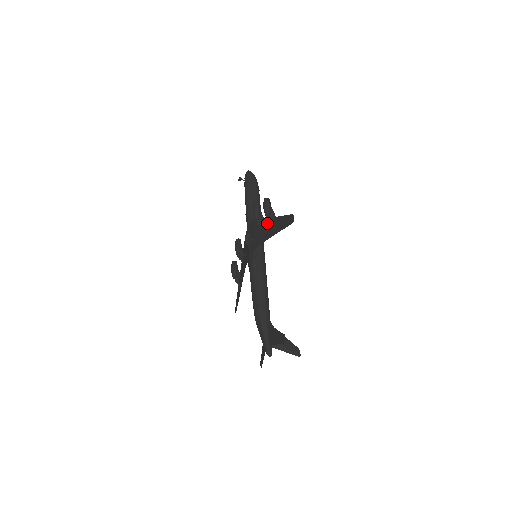
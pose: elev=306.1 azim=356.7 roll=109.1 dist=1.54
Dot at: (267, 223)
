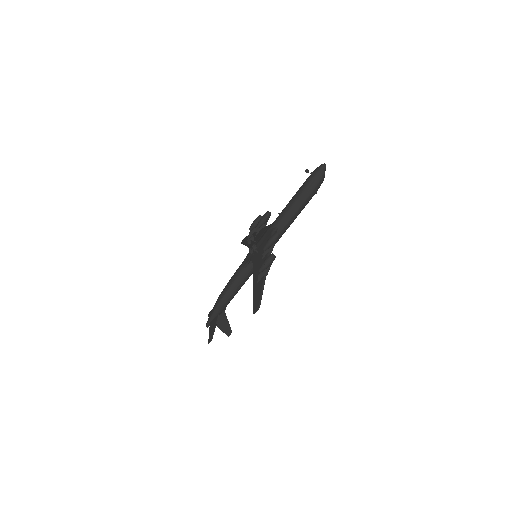
Dot at: occluded
